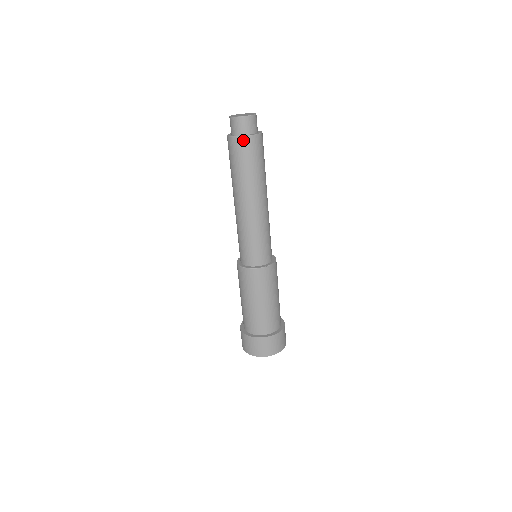
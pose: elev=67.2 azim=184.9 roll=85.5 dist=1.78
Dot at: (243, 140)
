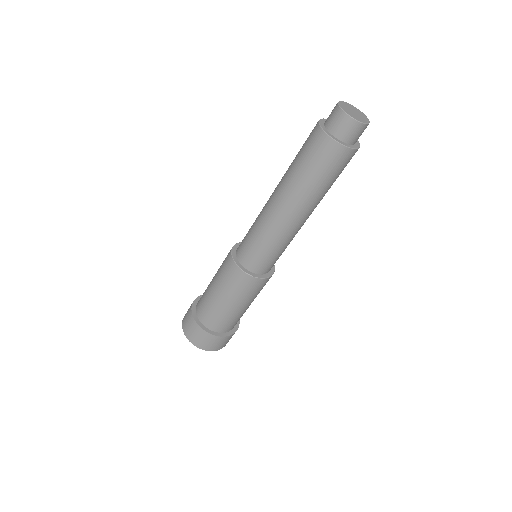
Dot at: (328, 142)
